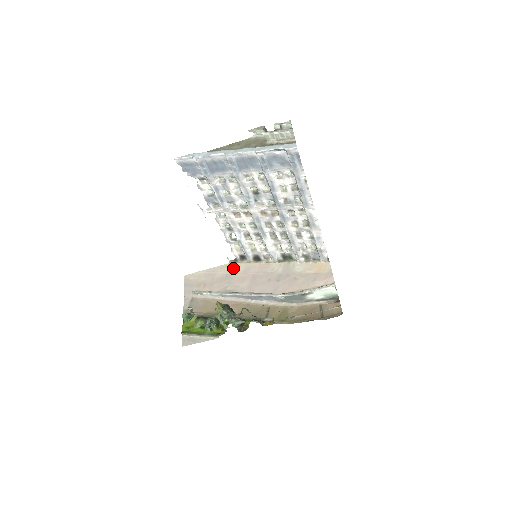
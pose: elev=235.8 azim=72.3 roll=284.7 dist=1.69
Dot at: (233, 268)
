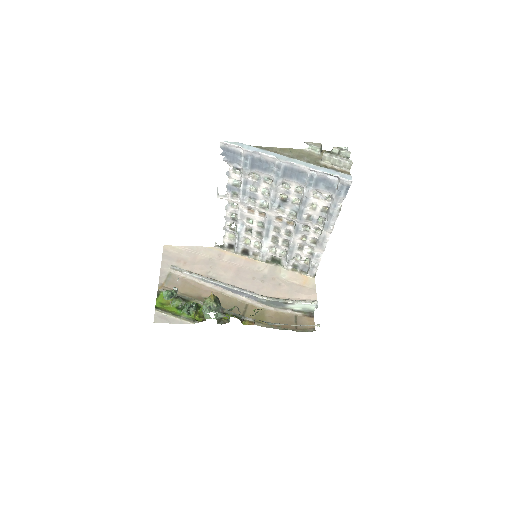
Dot at: (218, 254)
